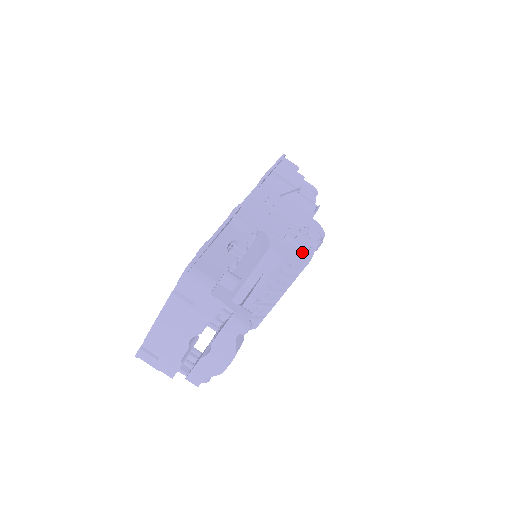
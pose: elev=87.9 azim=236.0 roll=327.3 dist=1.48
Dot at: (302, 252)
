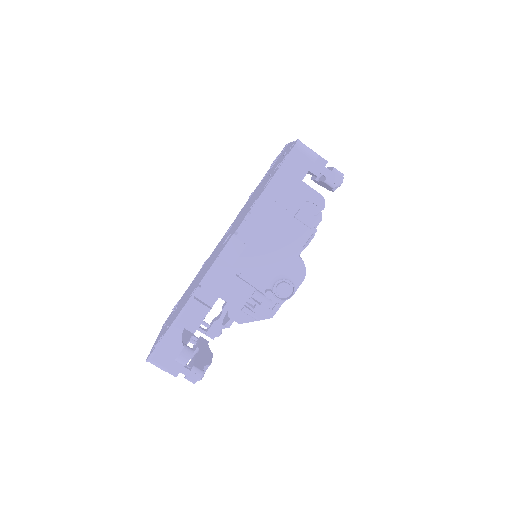
Dot at: occluded
